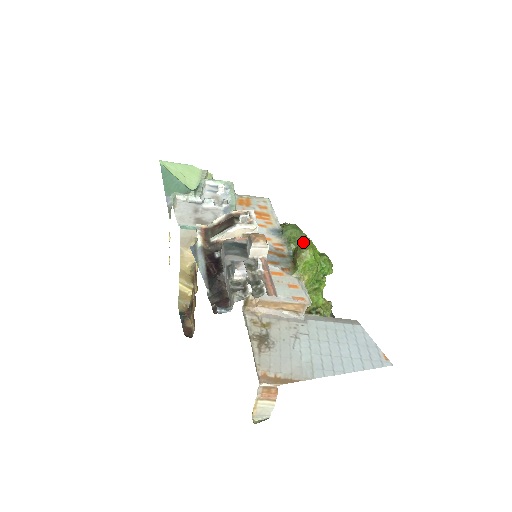
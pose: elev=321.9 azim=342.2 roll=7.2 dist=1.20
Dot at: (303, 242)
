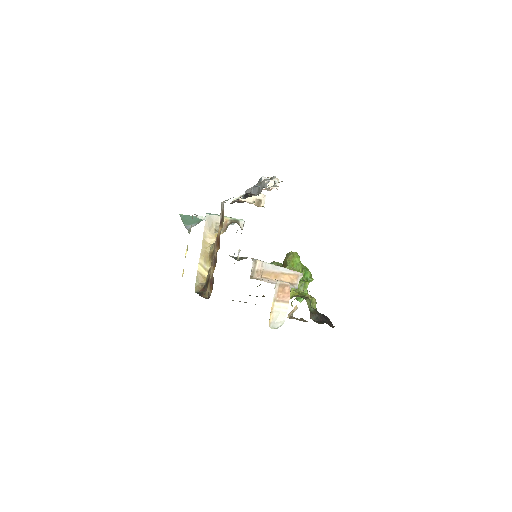
Dot at: (290, 252)
